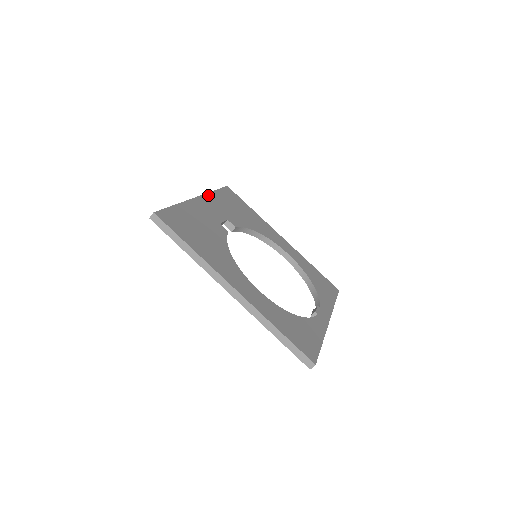
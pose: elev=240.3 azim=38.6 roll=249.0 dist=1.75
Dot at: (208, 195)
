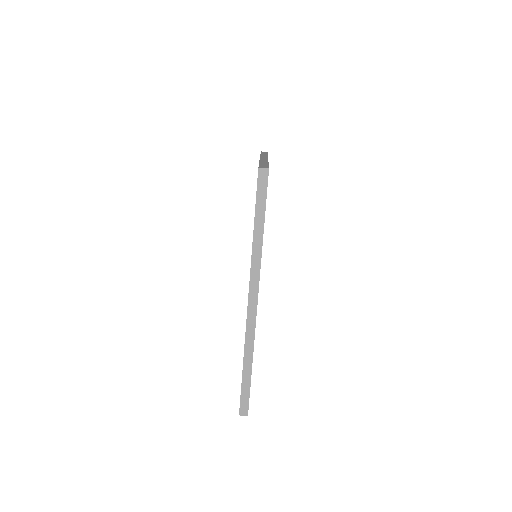
Dot at: occluded
